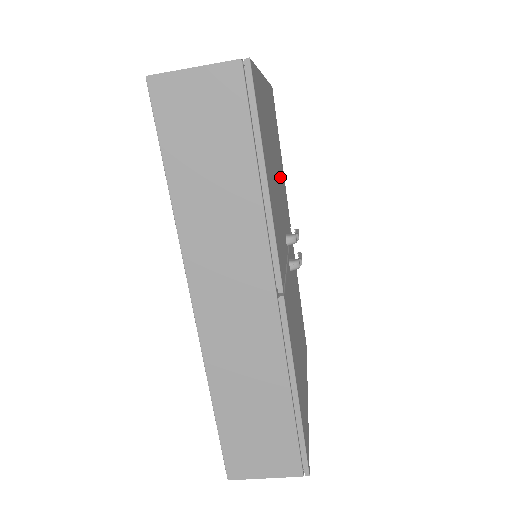
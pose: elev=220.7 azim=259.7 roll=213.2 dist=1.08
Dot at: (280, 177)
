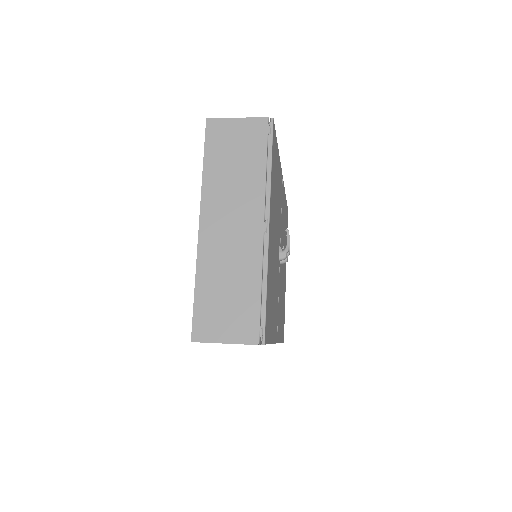
Dot at: (277, 214)
